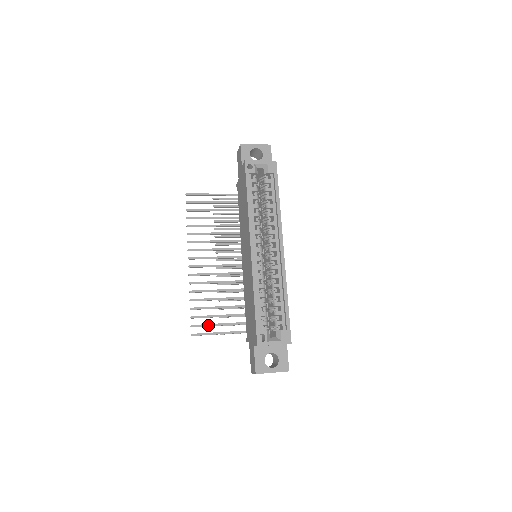
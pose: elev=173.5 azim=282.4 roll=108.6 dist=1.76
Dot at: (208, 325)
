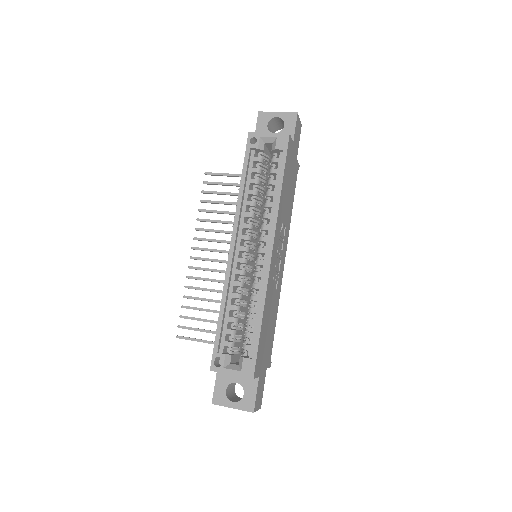
Dot at: (196, 329)
